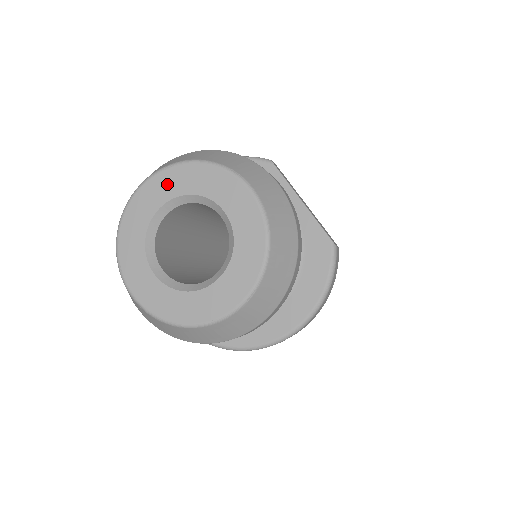
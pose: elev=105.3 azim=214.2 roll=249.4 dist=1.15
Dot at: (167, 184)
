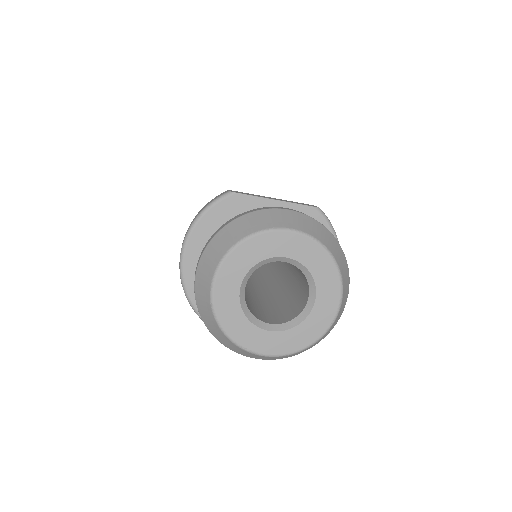
Dot at: (231, 275)
